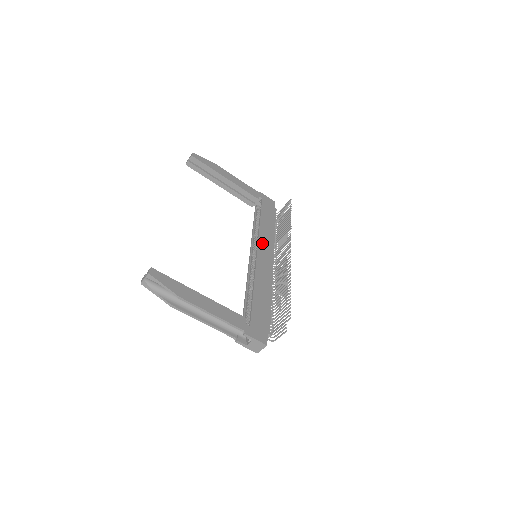
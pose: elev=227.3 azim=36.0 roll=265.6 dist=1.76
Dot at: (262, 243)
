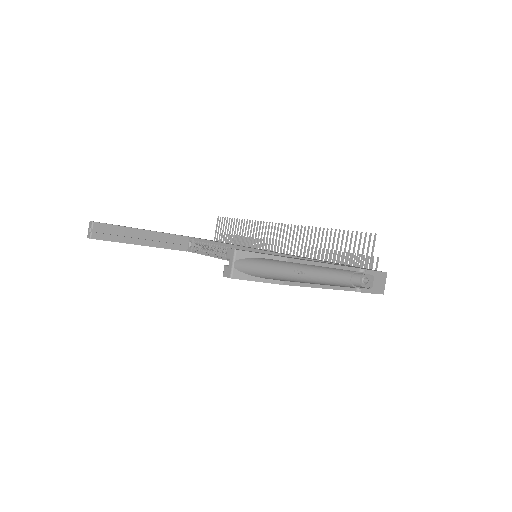
Dot at: occluded
